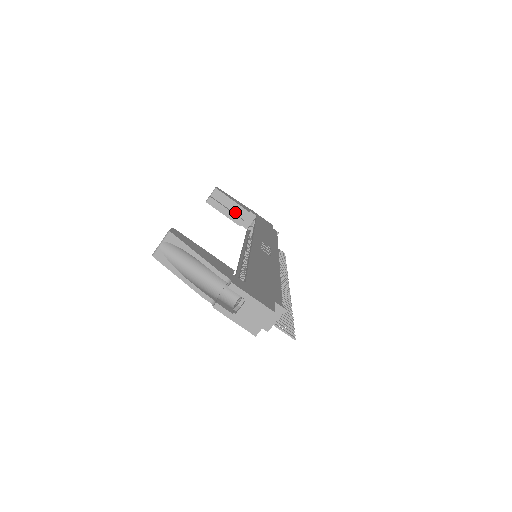
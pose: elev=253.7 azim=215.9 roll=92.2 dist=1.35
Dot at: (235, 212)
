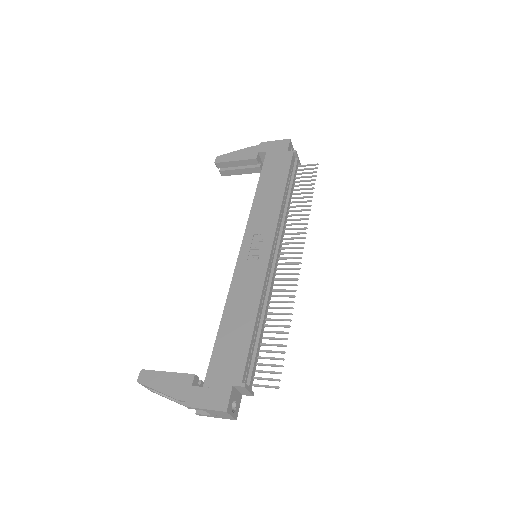
Dot at: occluded
